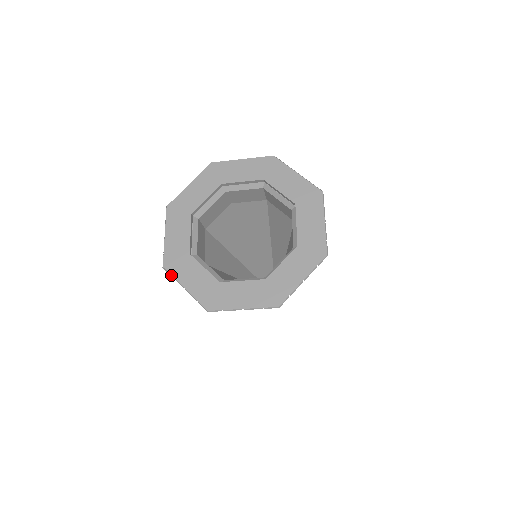
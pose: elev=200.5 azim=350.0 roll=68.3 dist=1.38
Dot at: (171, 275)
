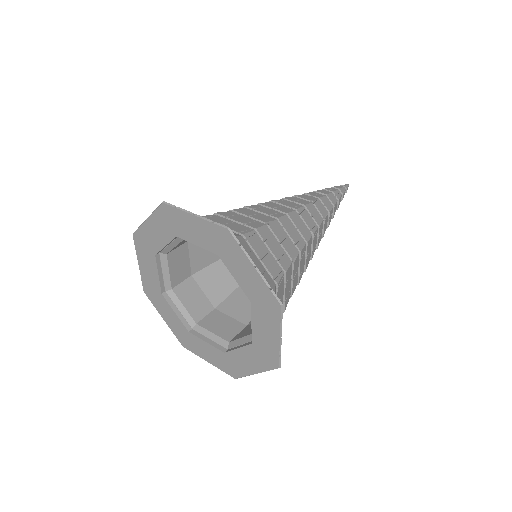
Dot at: occluded
